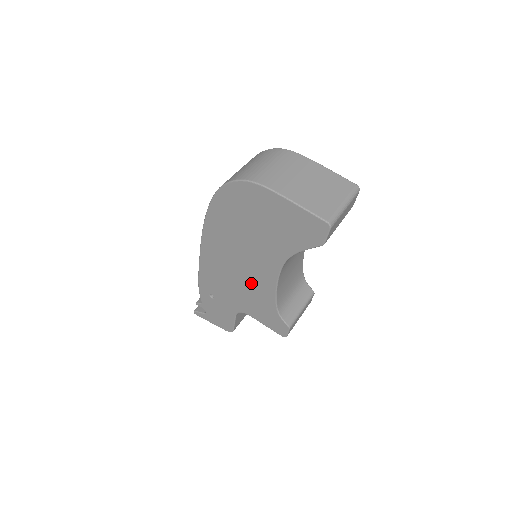
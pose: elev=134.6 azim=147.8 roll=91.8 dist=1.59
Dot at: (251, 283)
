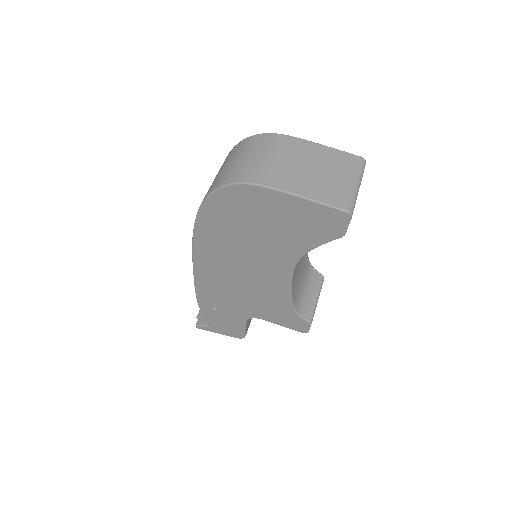
Dot at: (260, 288)
